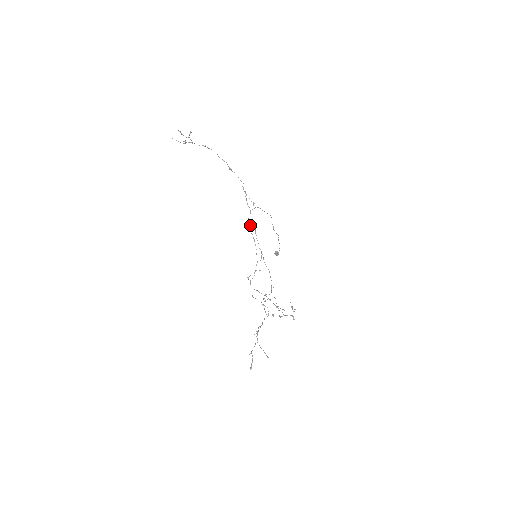
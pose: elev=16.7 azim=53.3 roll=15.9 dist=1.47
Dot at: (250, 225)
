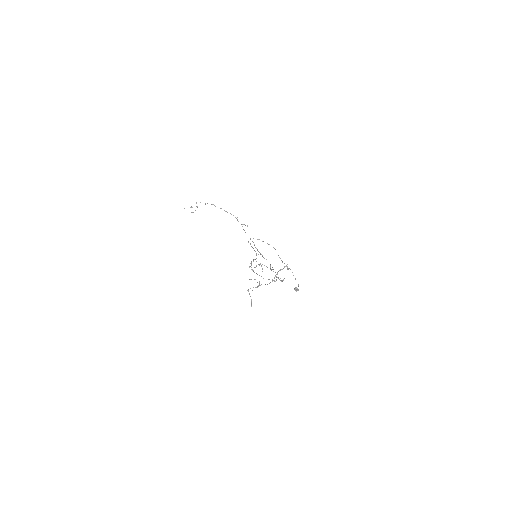
Dot at: occluded
